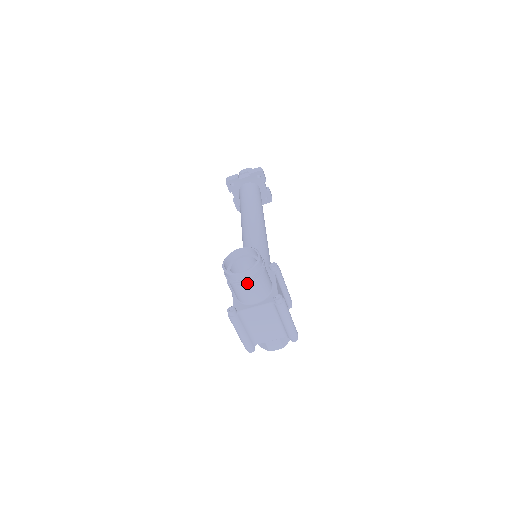
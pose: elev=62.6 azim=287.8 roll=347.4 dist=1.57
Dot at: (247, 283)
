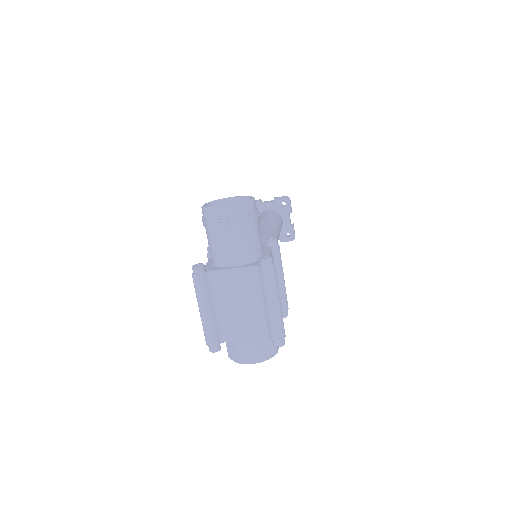
Dot at: (227, 225)
